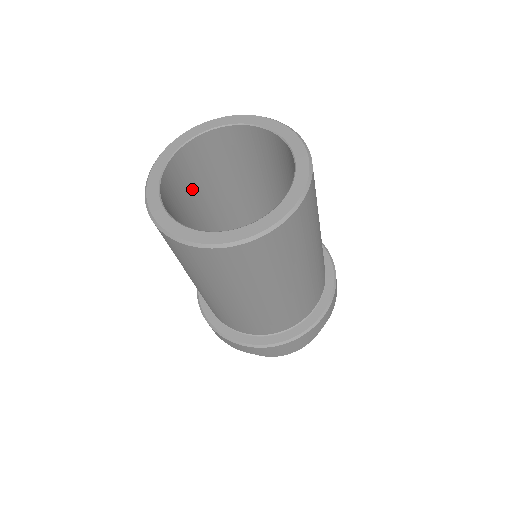
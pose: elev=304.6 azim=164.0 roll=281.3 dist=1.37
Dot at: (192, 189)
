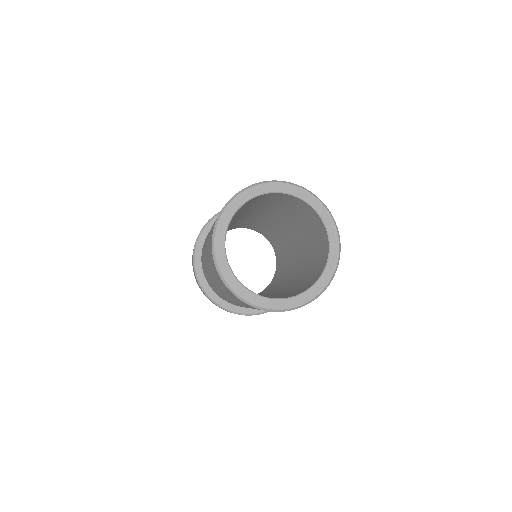
Dot at: (250, 205)
